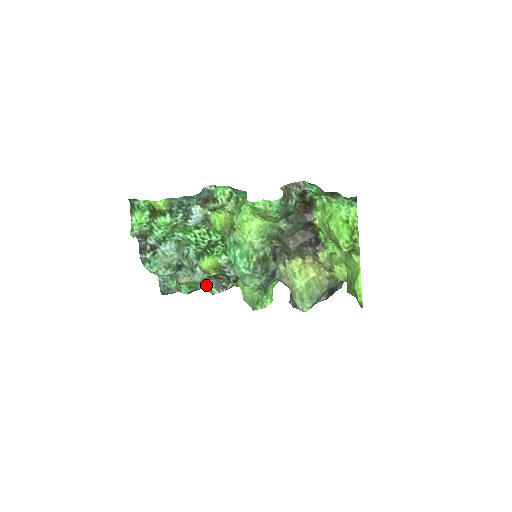
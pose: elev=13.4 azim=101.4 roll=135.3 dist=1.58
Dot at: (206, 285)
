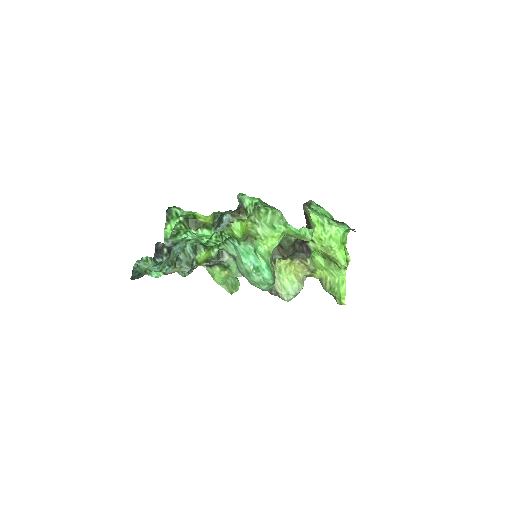
Dot at: occluded
